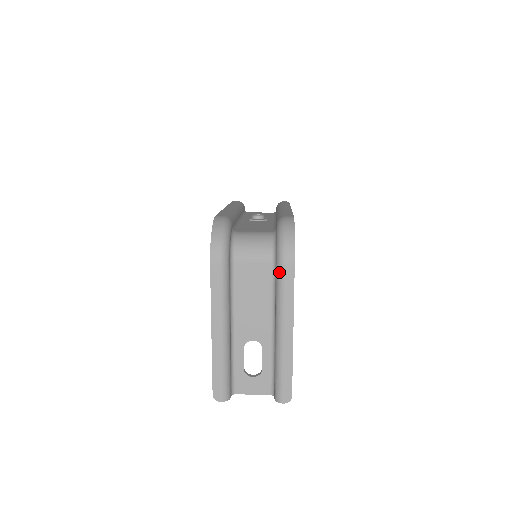
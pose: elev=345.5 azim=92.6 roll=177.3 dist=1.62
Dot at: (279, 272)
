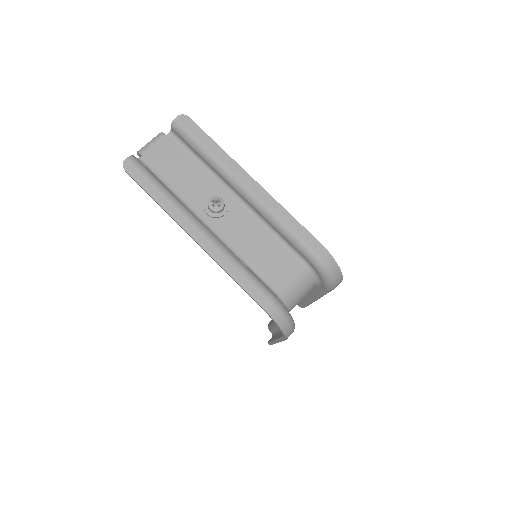
Dot at: occluded
